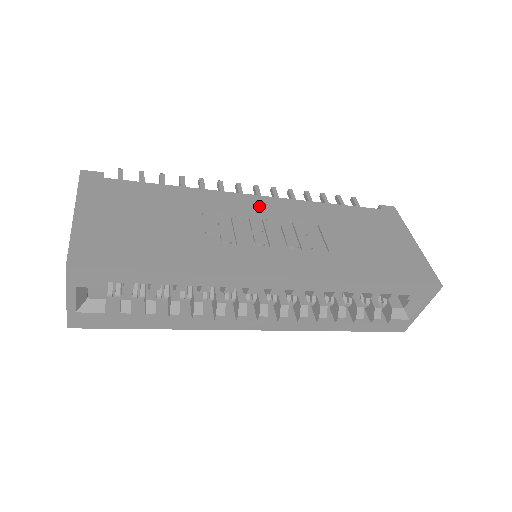
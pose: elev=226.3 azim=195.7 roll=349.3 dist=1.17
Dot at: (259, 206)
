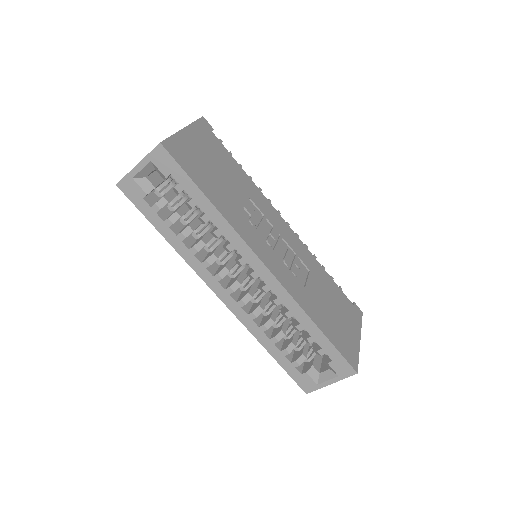
Dot at: (284, 228)
